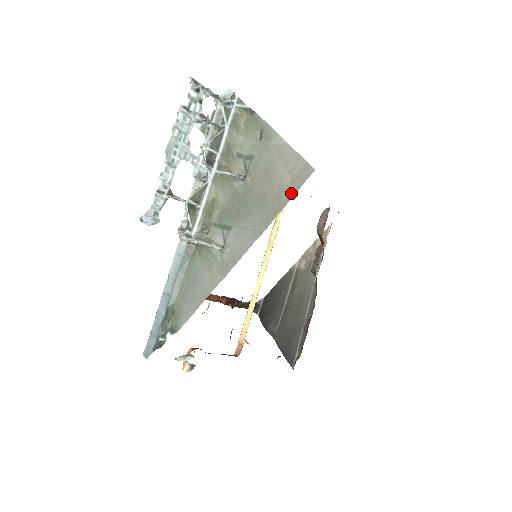
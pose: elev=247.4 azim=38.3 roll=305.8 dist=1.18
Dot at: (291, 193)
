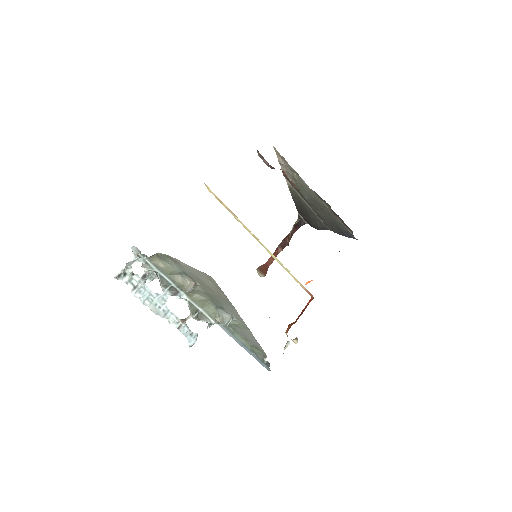
Dot at: (220, 290)
